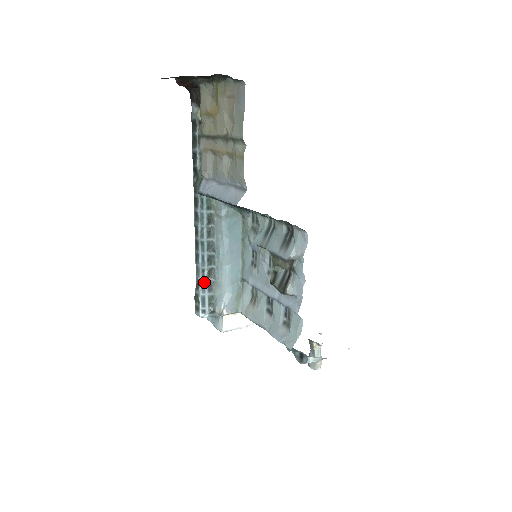
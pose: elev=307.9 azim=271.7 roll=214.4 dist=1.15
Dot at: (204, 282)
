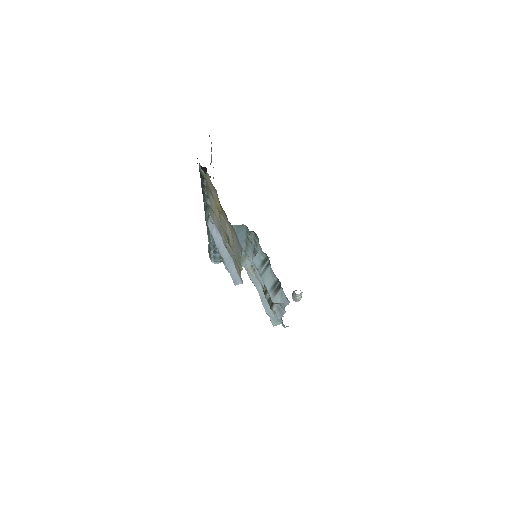
Dot at: (215, 250)
